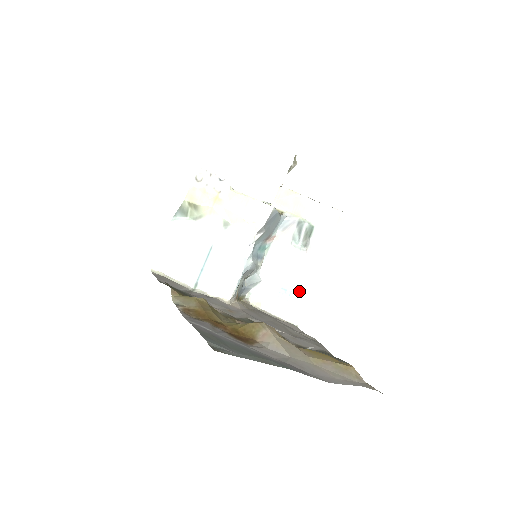
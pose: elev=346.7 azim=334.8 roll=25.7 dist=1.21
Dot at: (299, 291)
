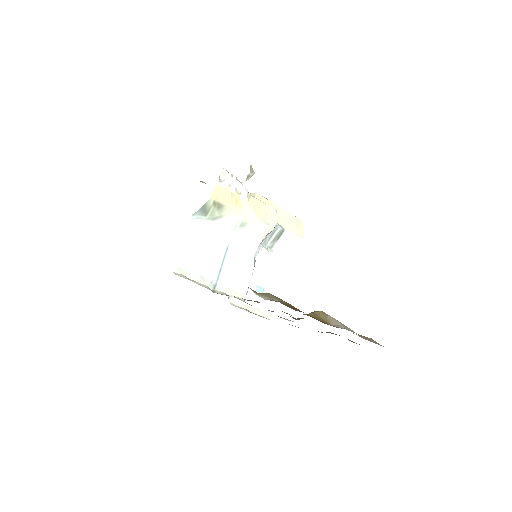
Dot at: (271, 288)
